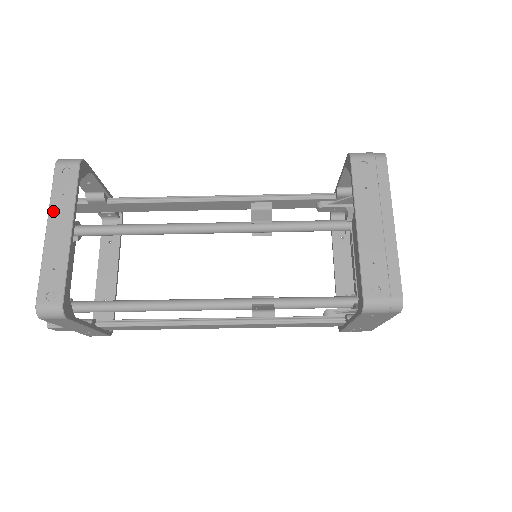
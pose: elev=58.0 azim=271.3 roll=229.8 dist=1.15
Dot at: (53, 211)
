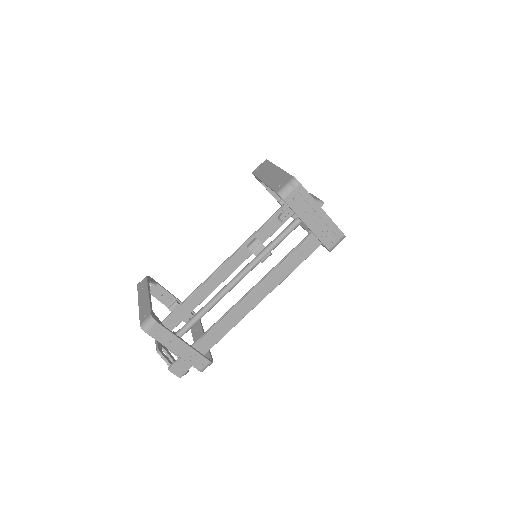
Dot at: (140, 296)
